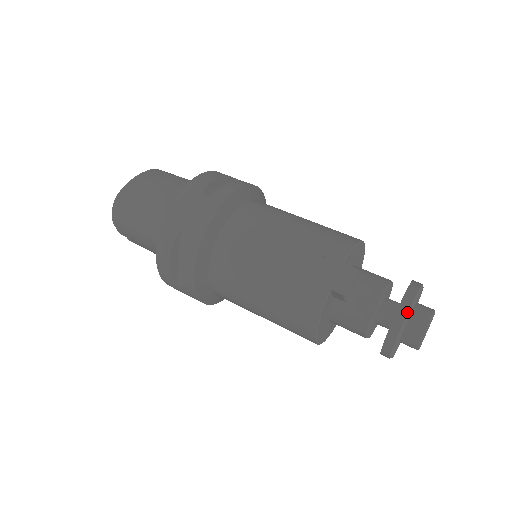
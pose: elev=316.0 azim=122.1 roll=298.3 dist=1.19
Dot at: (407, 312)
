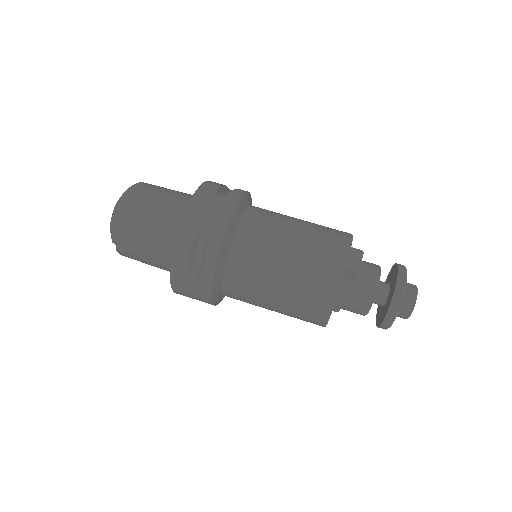
Dot at: (404, 283)
